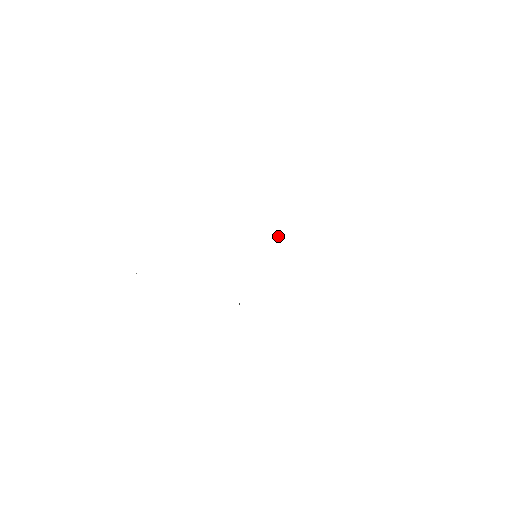
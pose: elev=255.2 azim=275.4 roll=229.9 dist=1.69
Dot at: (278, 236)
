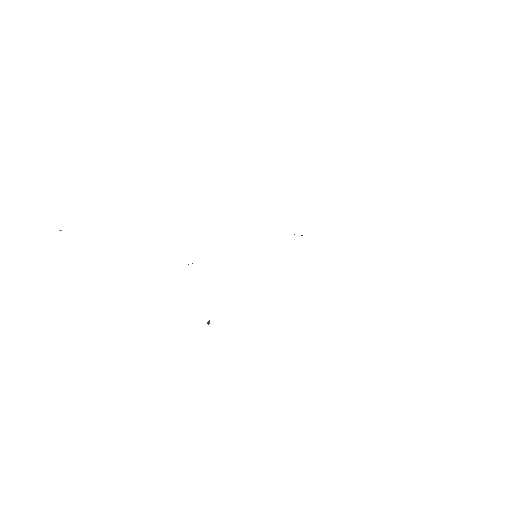
Dot at: occluded
